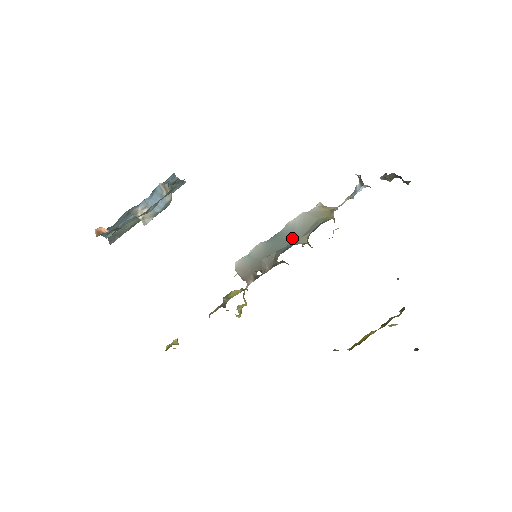
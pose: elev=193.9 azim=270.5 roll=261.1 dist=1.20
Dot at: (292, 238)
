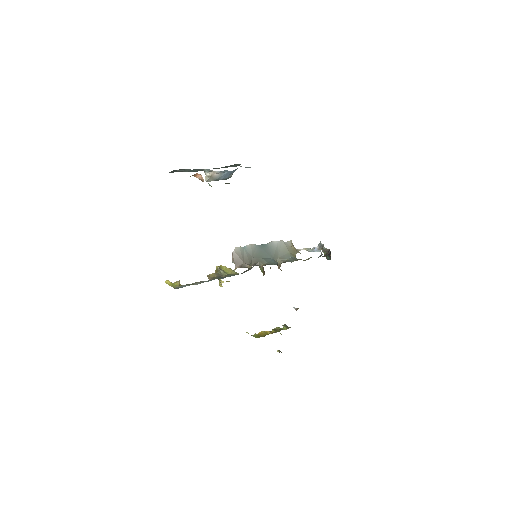
Dot at: (273, 255)
